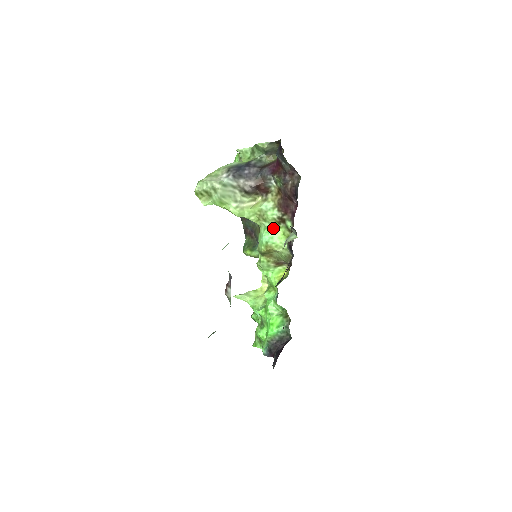
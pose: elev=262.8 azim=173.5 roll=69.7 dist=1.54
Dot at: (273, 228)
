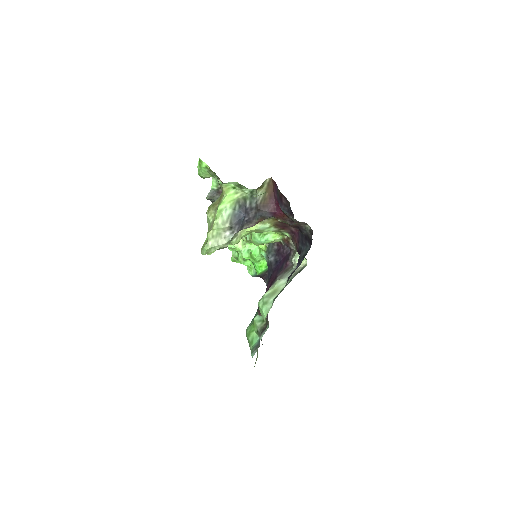
Dot at: (267, 233)
